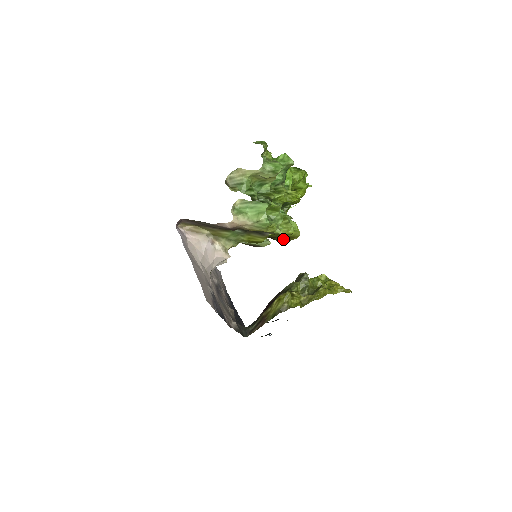
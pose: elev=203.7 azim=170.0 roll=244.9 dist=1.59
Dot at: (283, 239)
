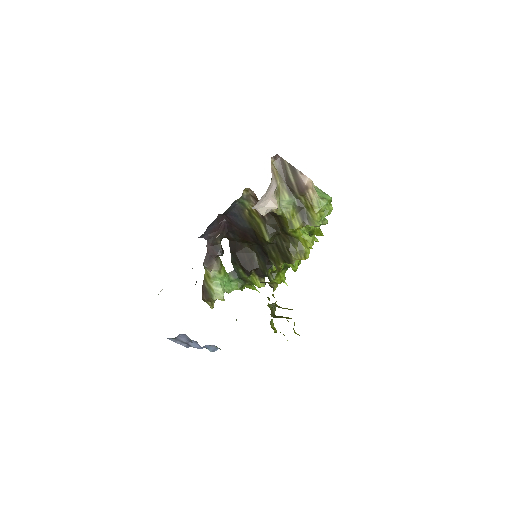
Dot at: (295, 251)
